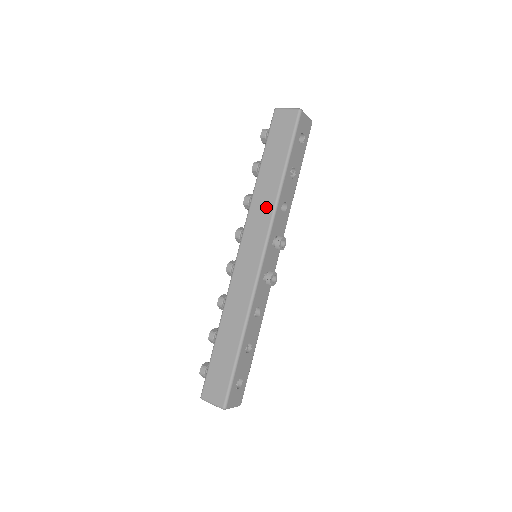
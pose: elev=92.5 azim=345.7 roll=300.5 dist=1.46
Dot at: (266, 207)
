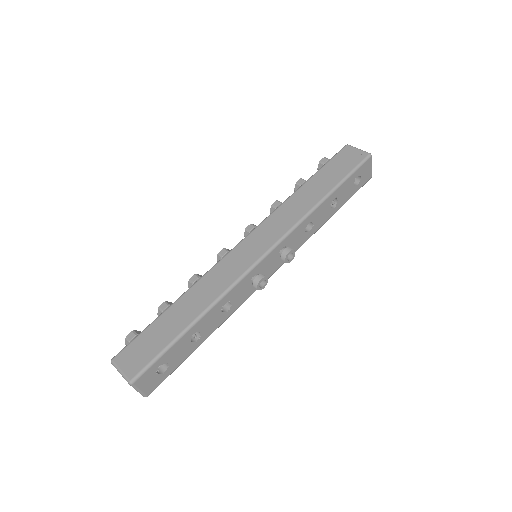
Dot at: (294, 214)
